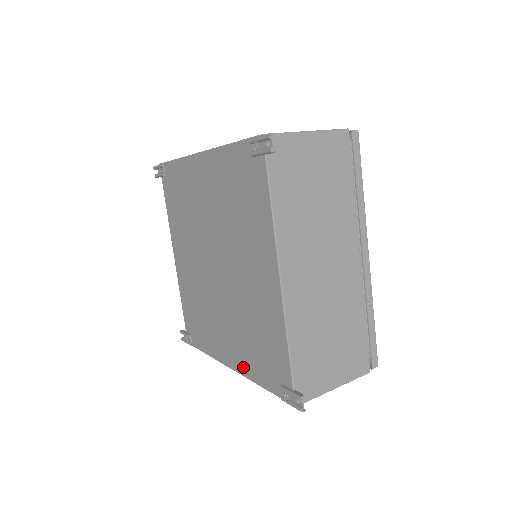
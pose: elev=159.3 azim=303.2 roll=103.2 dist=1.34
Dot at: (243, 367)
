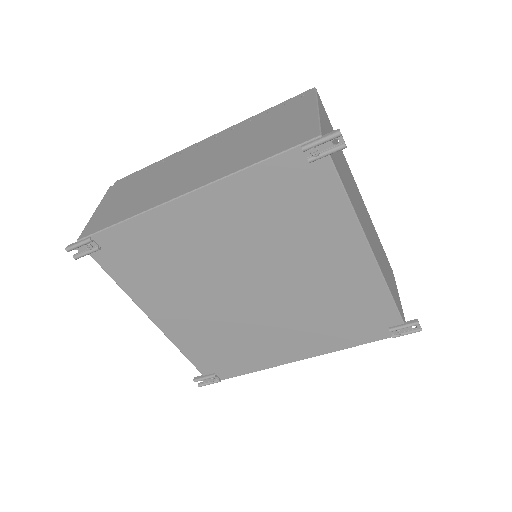
Dot at: (323, 348)
